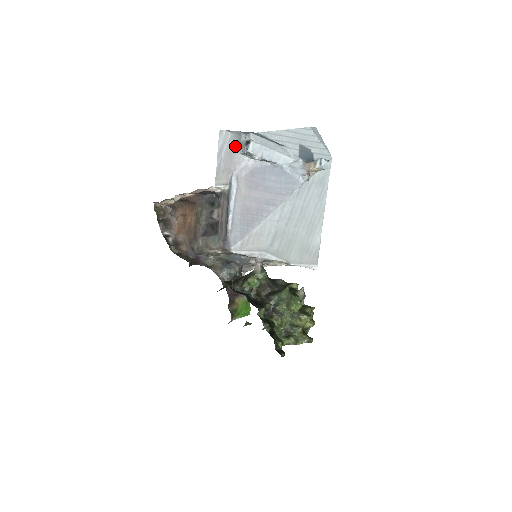
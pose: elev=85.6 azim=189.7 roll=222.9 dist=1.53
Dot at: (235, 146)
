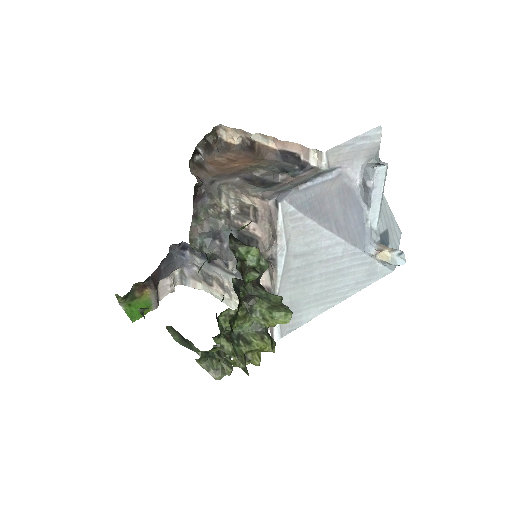
Dot at: (369, 154)
